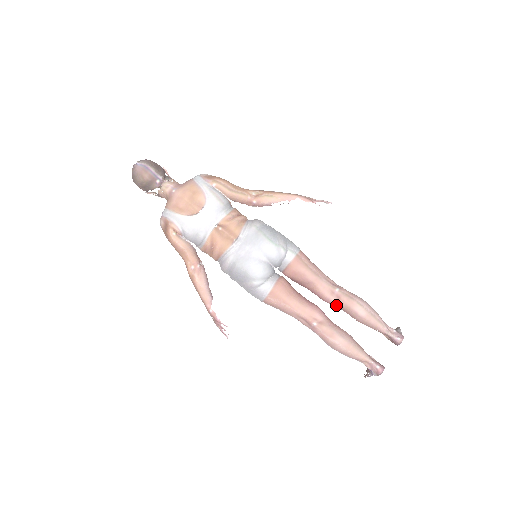
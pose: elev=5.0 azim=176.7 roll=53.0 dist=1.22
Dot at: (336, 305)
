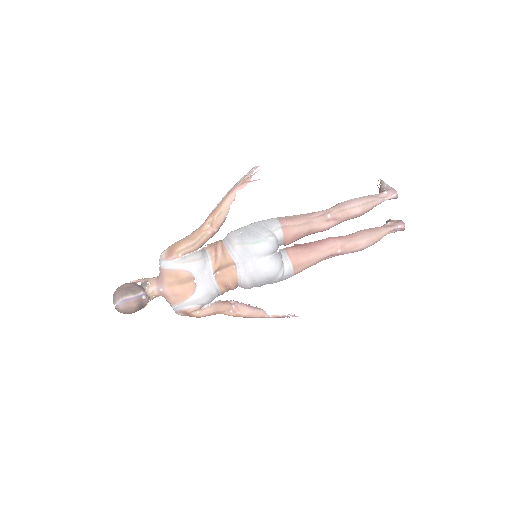
Dot at: occluded
